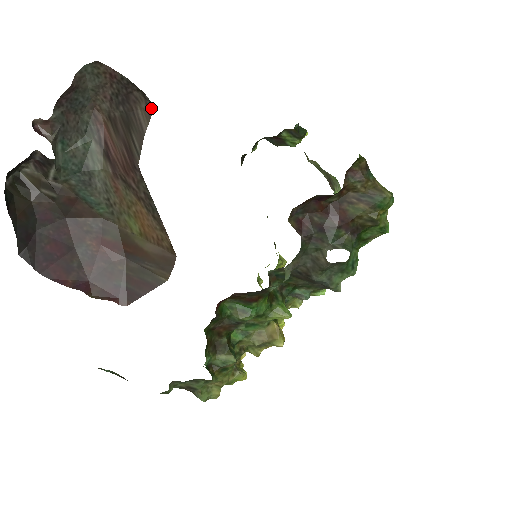
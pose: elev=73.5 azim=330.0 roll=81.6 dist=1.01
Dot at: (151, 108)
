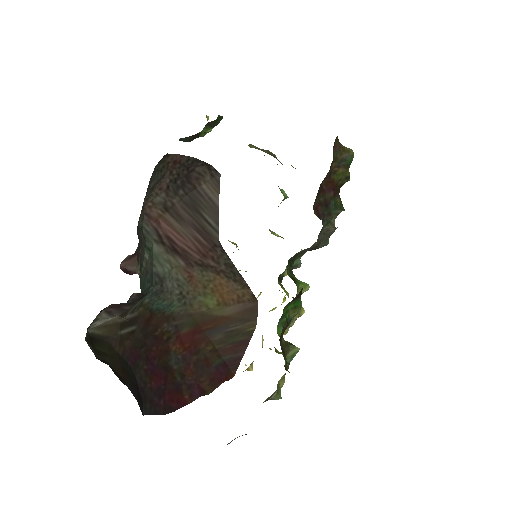
Dot at: (217, 177)
